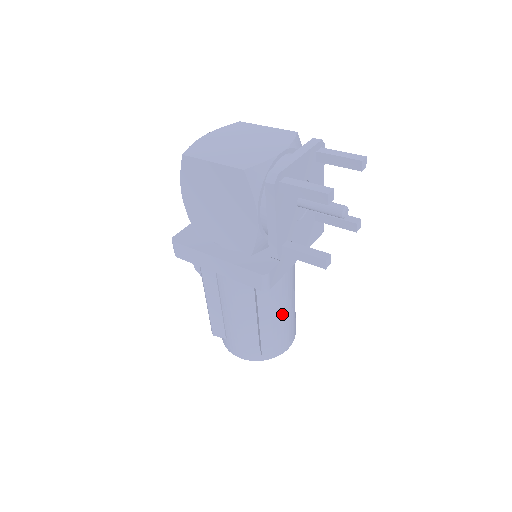
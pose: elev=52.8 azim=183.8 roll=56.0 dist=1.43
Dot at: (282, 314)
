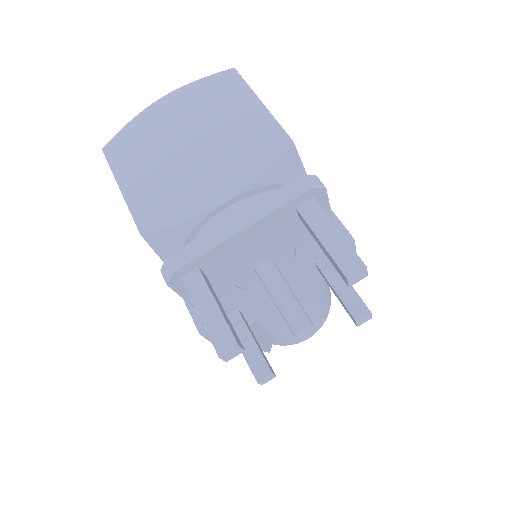
Dot at: (283, 325)
